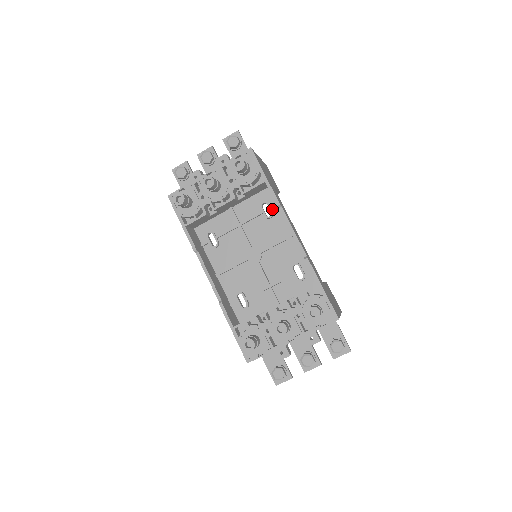
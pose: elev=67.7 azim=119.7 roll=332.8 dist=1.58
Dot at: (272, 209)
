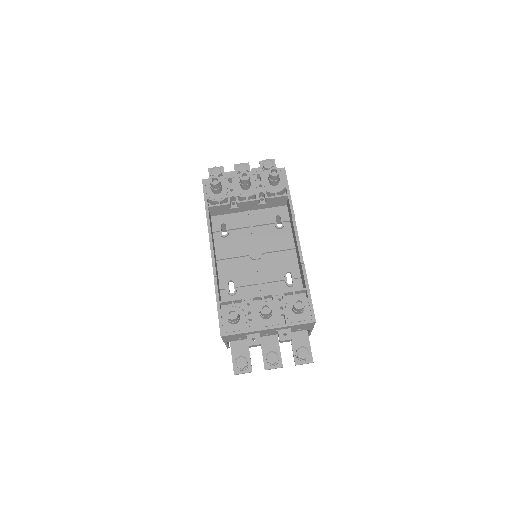
Dot at: (283, 223)
